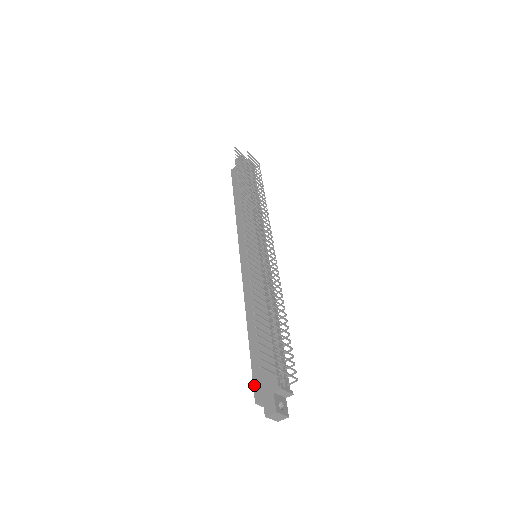
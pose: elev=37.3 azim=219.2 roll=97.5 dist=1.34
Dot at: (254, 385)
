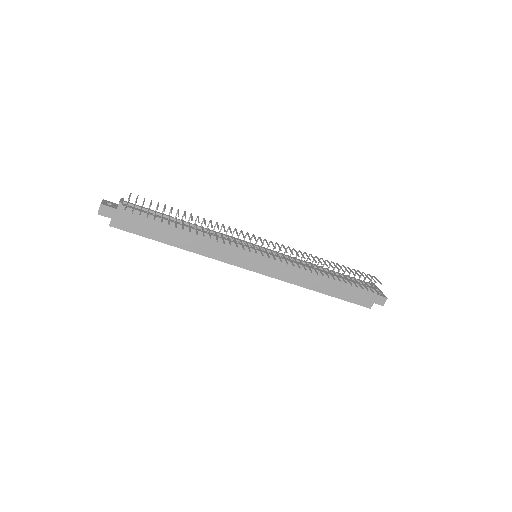
Dot at: (360, 305)
